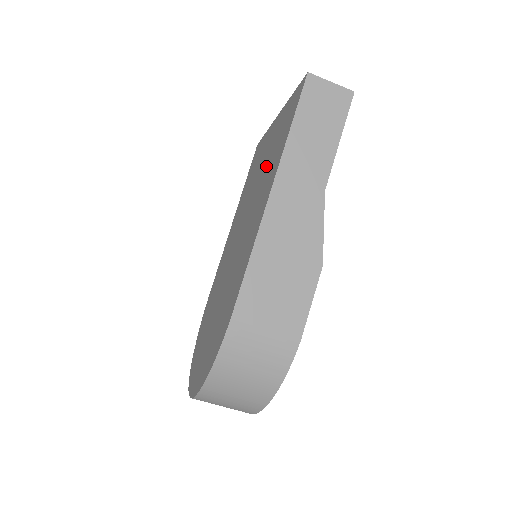
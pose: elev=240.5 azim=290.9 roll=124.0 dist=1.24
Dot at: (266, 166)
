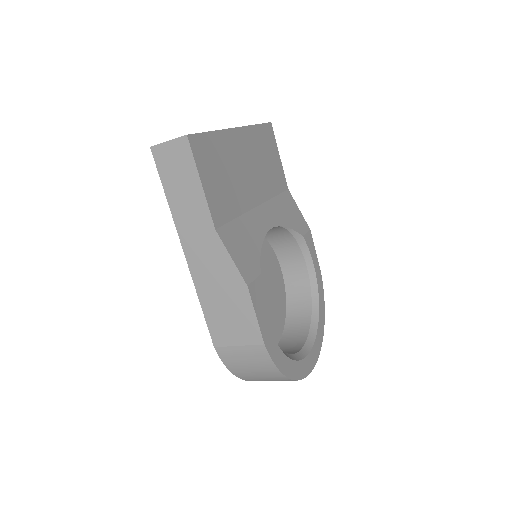
Dot at: occluded
